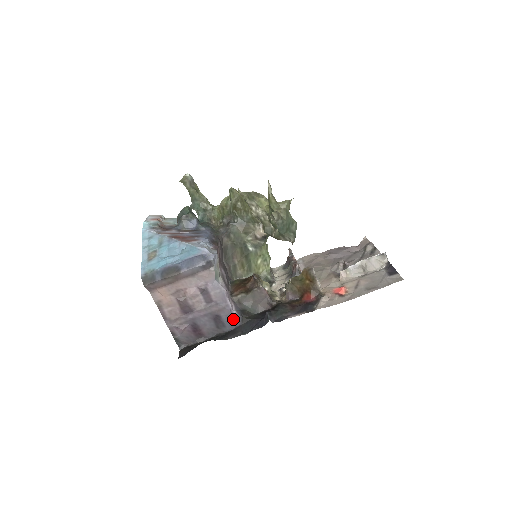
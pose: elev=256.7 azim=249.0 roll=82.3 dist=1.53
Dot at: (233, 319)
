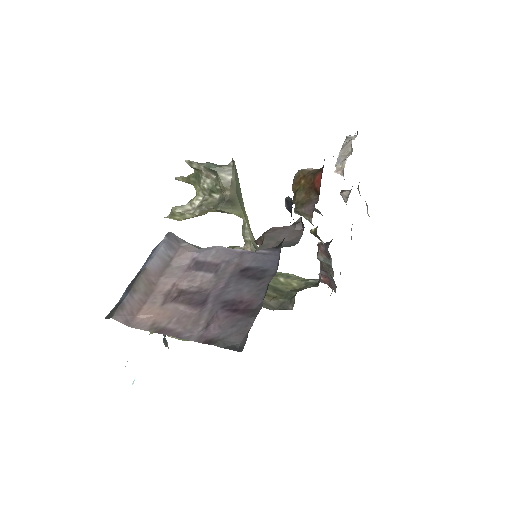
Dot at: (265, 255)
